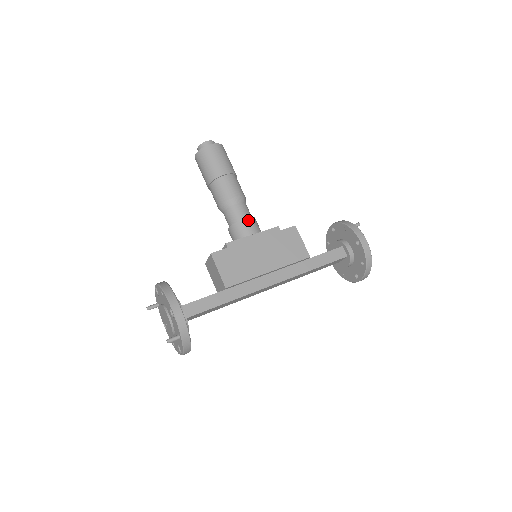
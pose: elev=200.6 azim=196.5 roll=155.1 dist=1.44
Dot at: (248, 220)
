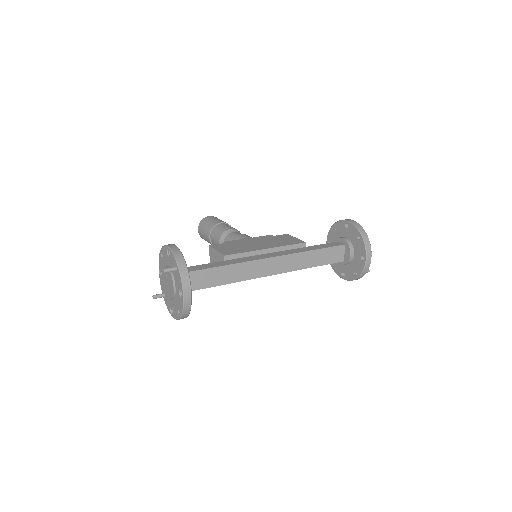
Dot at: (243, 234)
